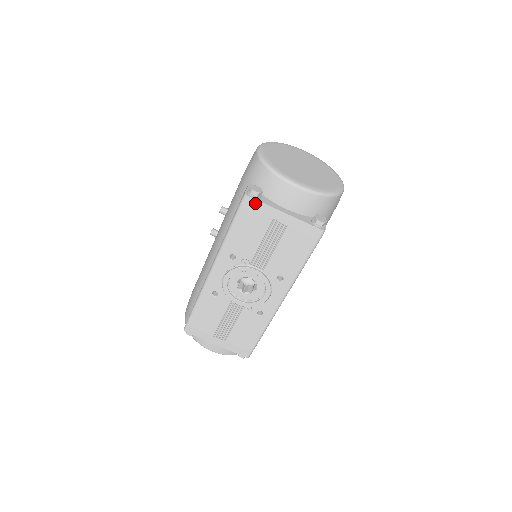
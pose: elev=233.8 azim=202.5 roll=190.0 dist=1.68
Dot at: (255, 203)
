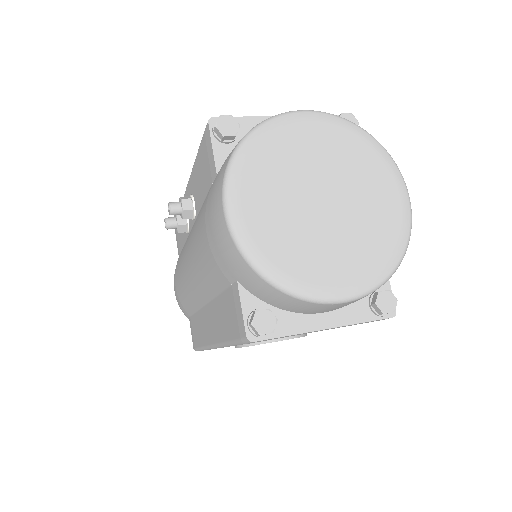
Dot at: (270, 339)
